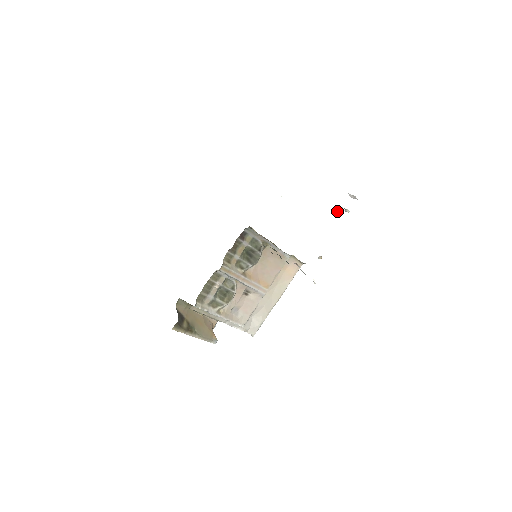
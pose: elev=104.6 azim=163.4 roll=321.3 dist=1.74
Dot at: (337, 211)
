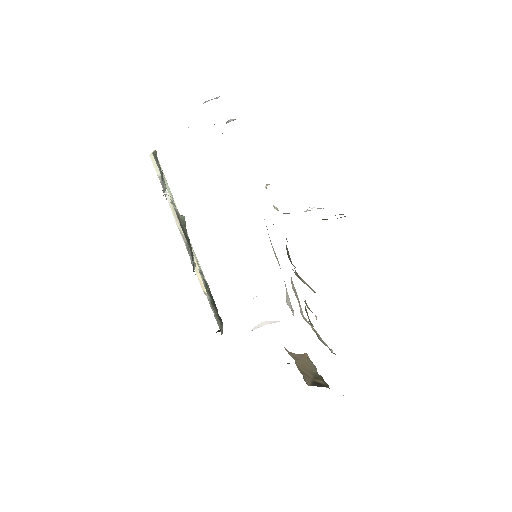
Dot at: occluded
